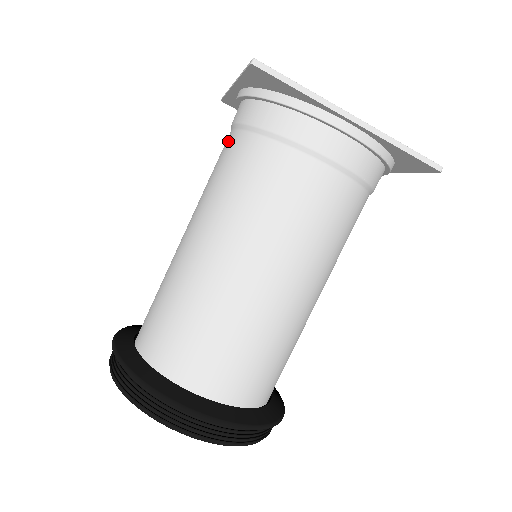
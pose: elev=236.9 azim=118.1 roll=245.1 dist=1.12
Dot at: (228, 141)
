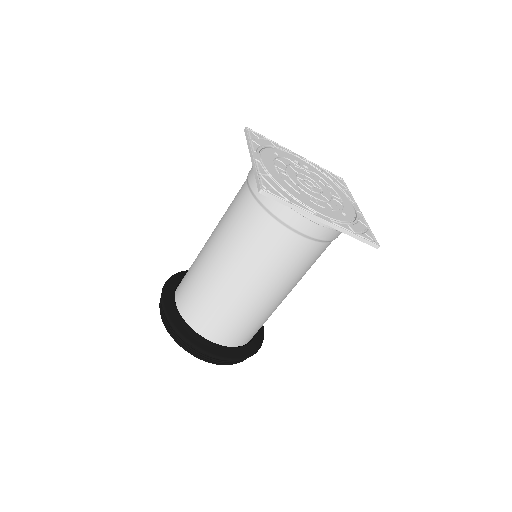
Dot at: (243, 195)
